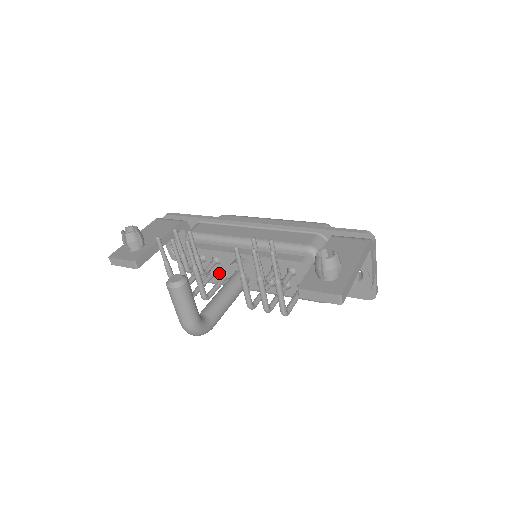
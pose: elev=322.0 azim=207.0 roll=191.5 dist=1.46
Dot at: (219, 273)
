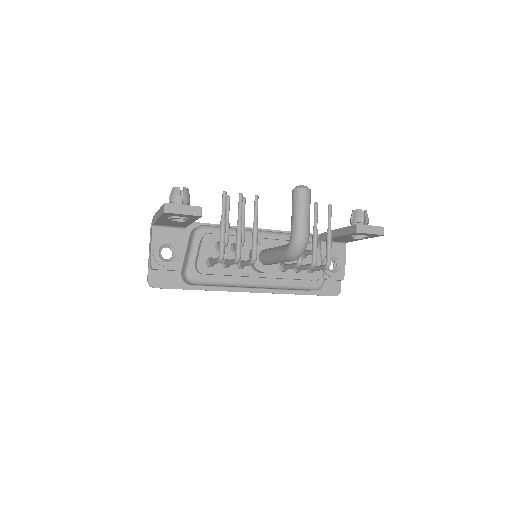
Dot at: occluded
